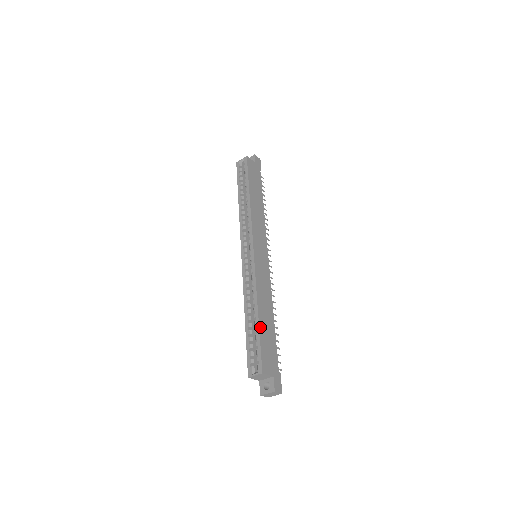
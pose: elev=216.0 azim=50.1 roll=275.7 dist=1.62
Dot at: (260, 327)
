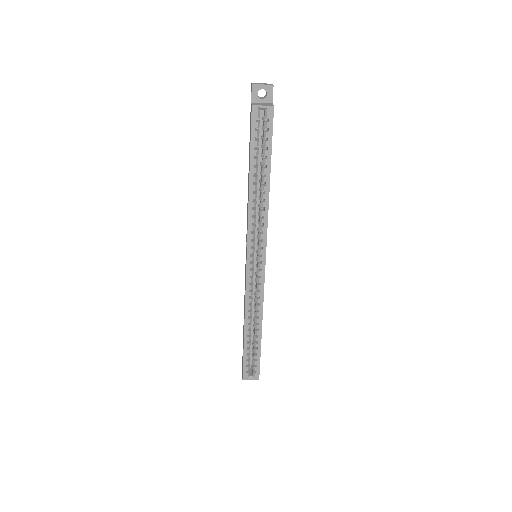
Dot at: occluded
